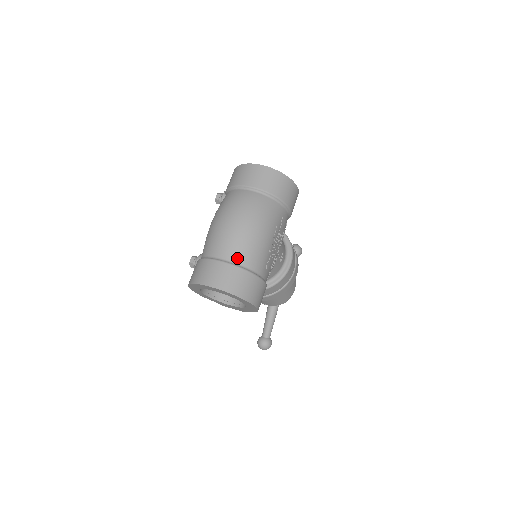
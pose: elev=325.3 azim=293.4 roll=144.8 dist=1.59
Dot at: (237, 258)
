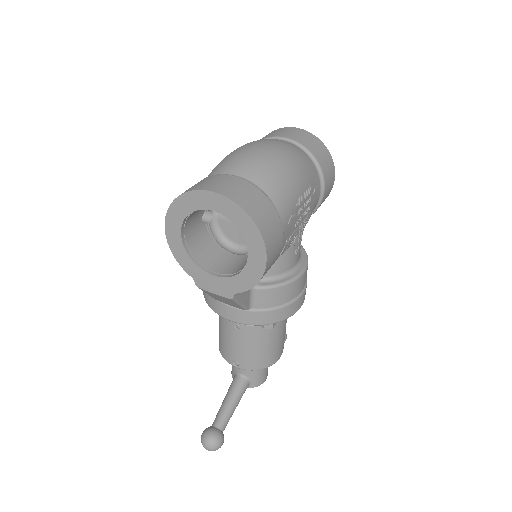
Dot at: (258, 179)
